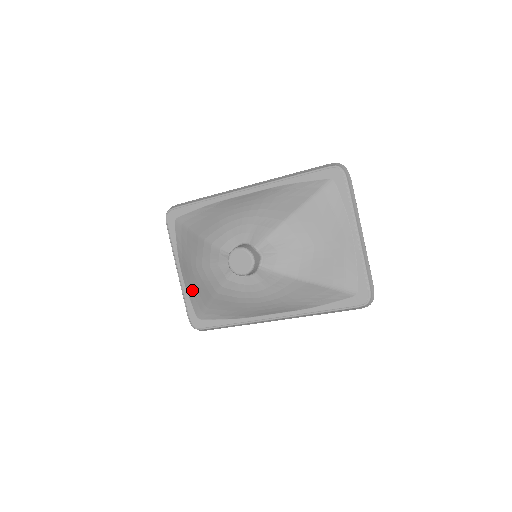
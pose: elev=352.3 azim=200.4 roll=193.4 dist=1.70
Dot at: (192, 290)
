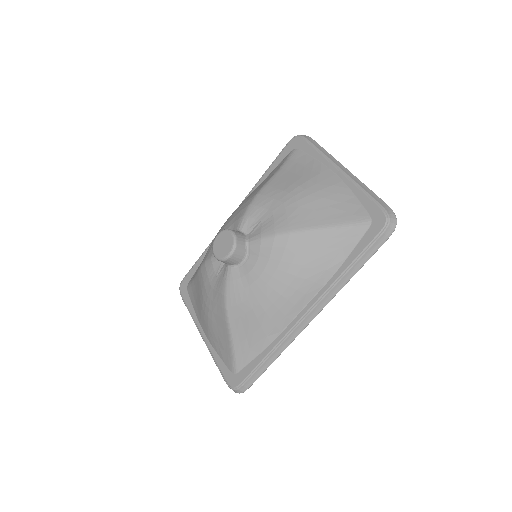
Dot at: (216, 341)
